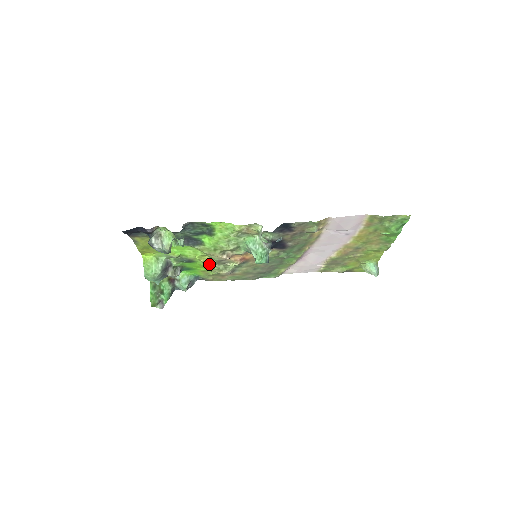
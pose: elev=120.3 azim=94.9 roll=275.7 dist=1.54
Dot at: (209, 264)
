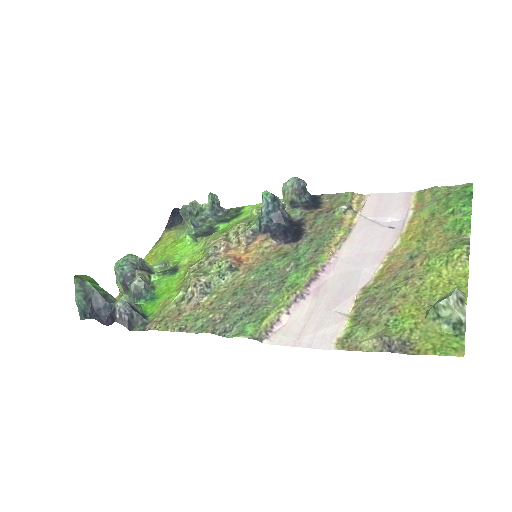
Dot at: (192, 266)
